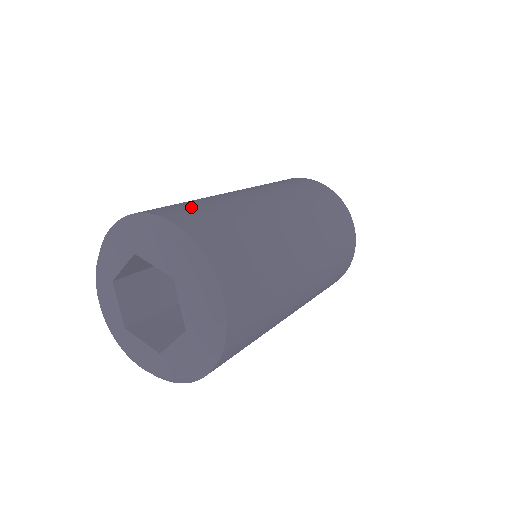
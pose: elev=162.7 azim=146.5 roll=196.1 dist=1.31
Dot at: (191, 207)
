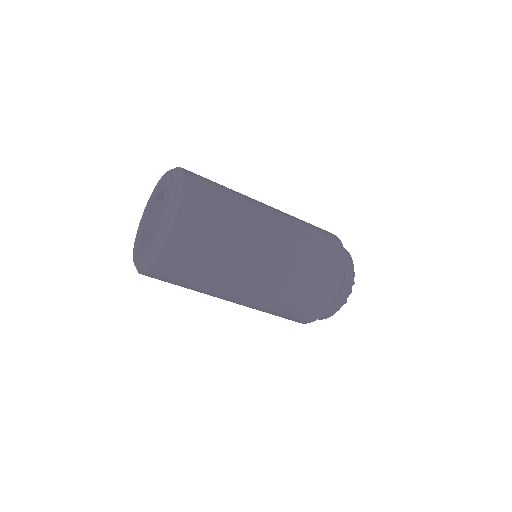
Dot at: occluded
